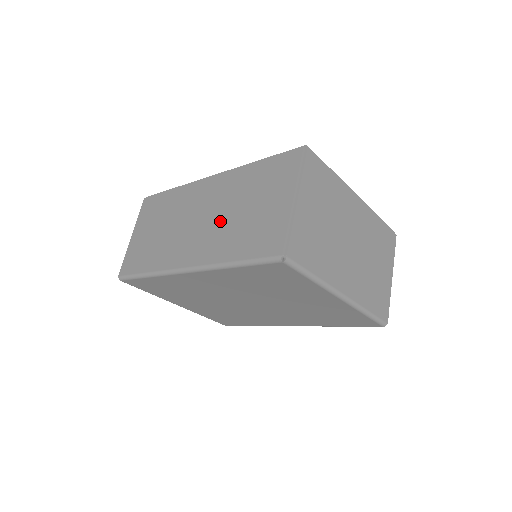
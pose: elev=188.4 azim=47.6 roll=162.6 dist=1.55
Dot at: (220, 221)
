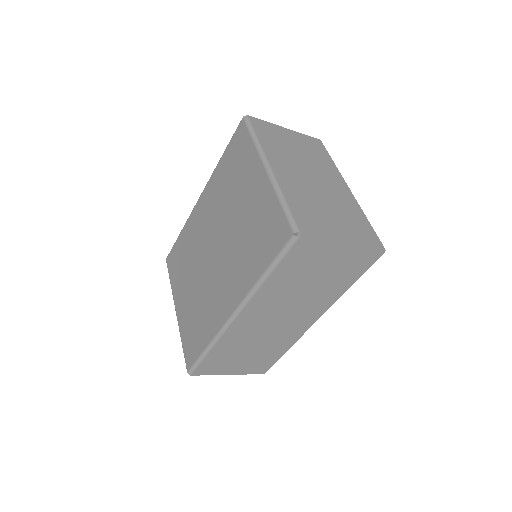
Dot at: occluded
